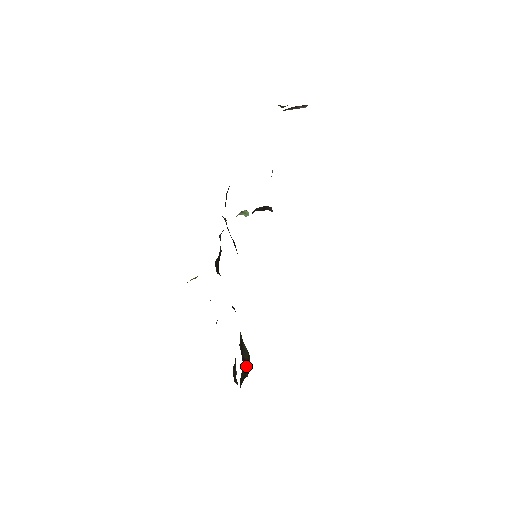
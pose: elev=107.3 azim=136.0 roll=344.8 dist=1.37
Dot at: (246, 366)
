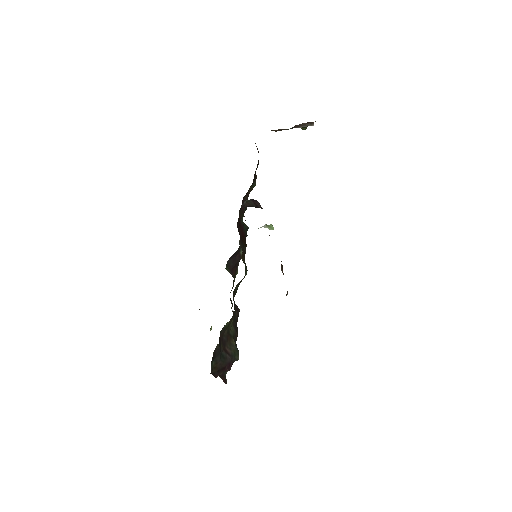
Dot at: (226, 358)
